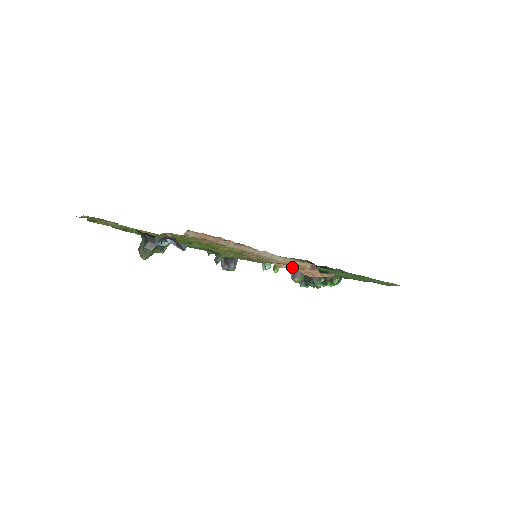
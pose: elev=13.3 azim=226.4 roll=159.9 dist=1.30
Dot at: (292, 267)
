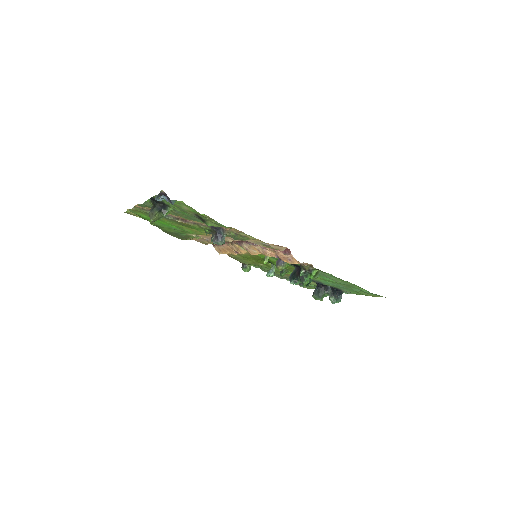
Dot at: (268, 246)
